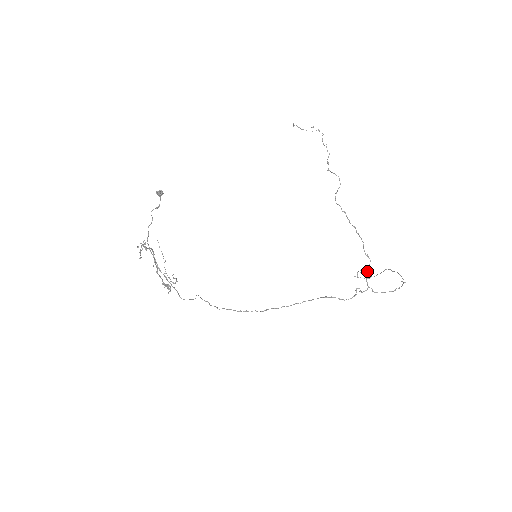
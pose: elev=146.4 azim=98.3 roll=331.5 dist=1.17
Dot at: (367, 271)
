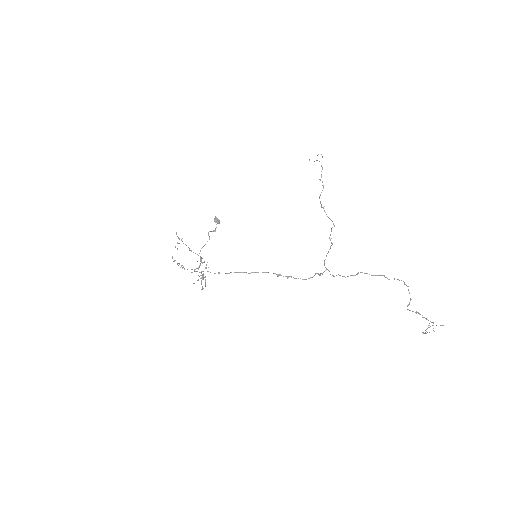
Dot at: (327, 253)
